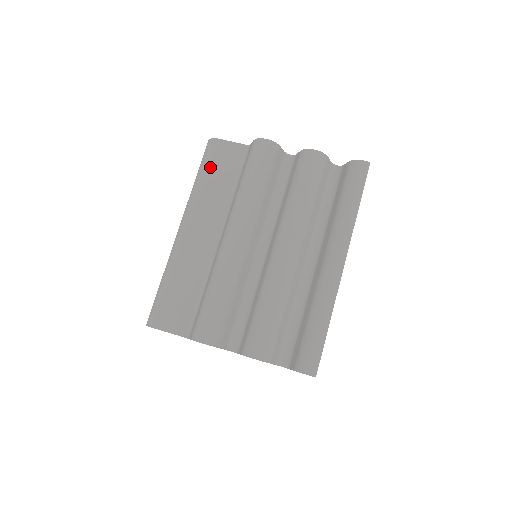
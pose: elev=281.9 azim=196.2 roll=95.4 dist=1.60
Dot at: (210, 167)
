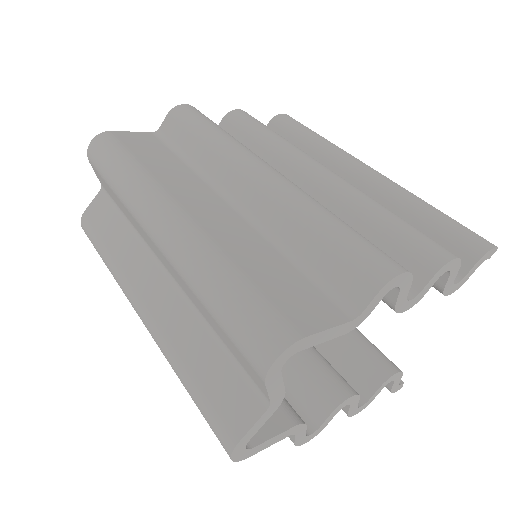
Dot at: (132, 152)
